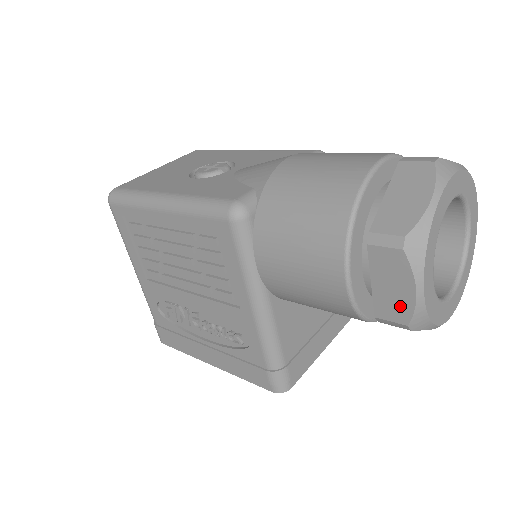
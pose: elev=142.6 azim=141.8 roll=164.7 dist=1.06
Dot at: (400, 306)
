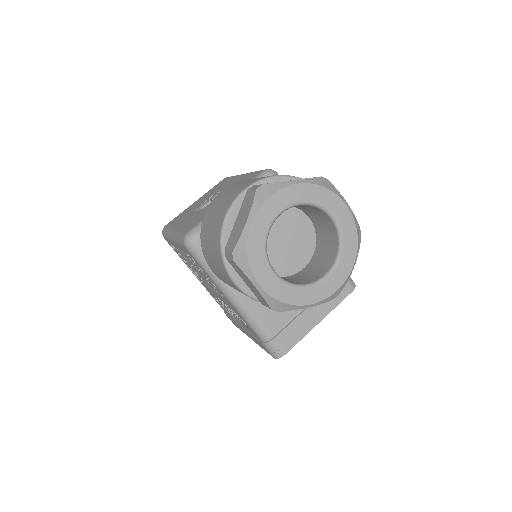
Dot at: (260, 296)
